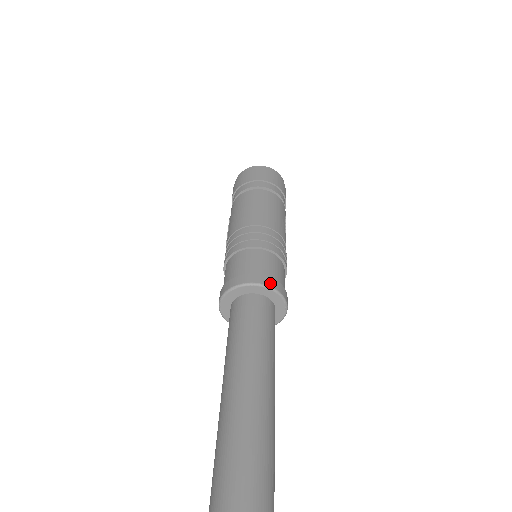
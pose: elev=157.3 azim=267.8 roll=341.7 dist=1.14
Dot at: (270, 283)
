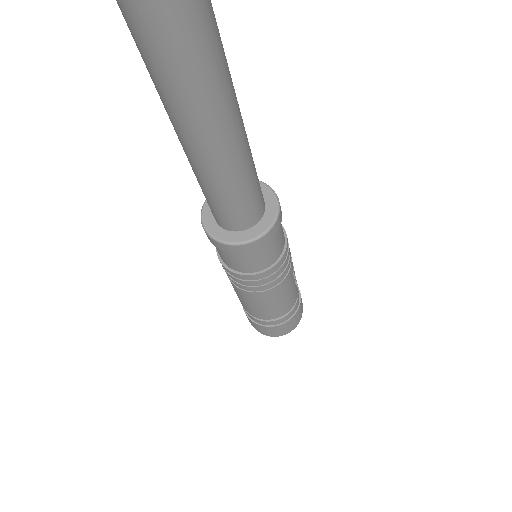
Dot at: occluded
